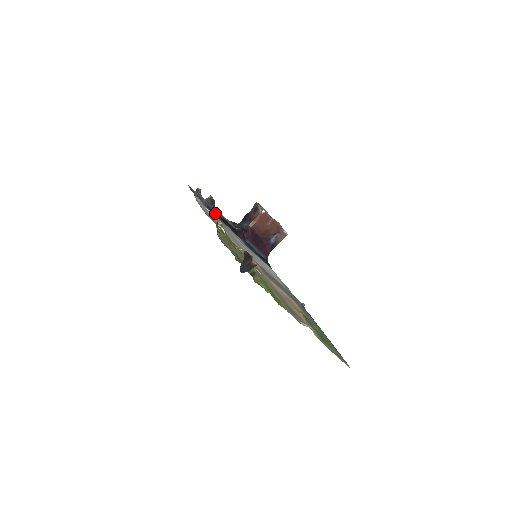
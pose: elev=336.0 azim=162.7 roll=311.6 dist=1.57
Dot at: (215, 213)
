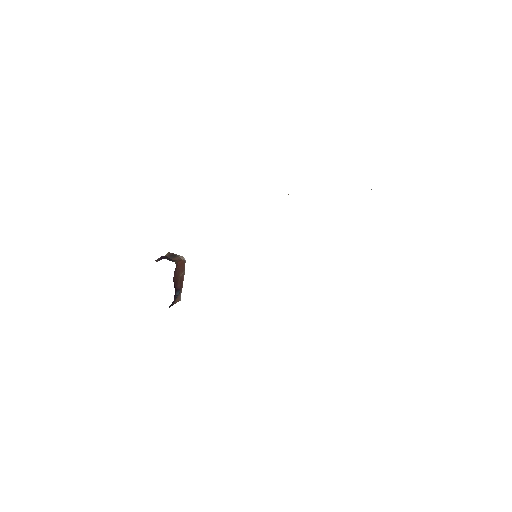
Dot at: occluded
